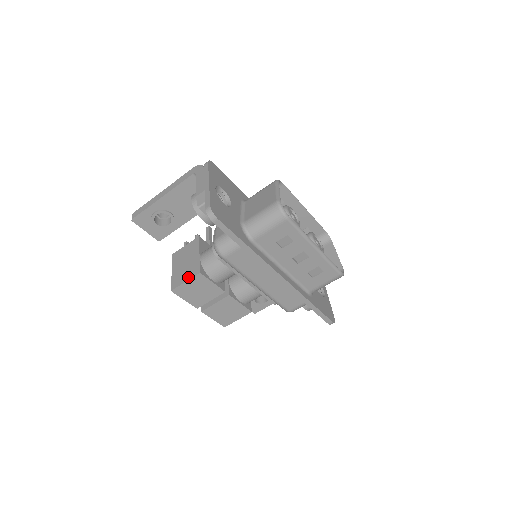
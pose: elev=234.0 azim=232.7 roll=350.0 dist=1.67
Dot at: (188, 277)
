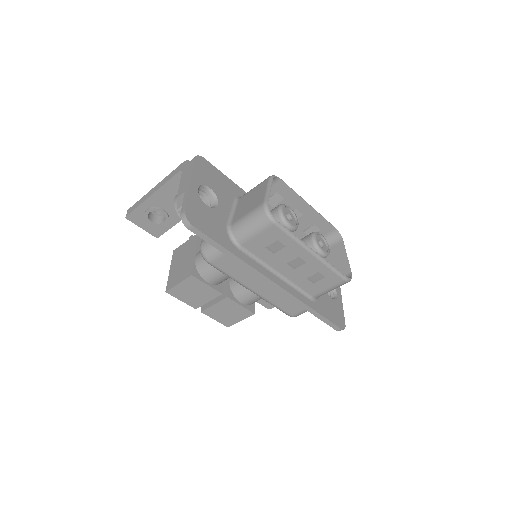
Dot at: (181, 279)
